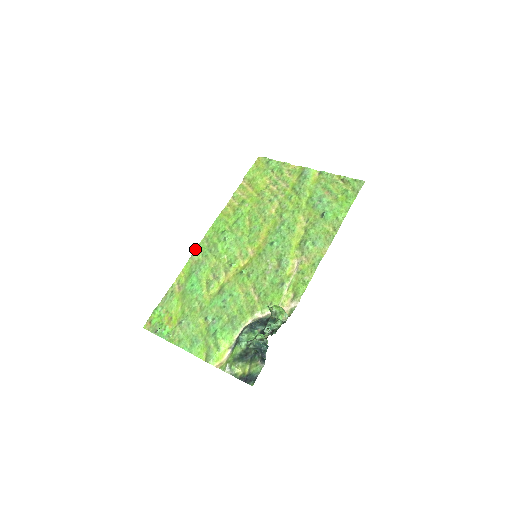
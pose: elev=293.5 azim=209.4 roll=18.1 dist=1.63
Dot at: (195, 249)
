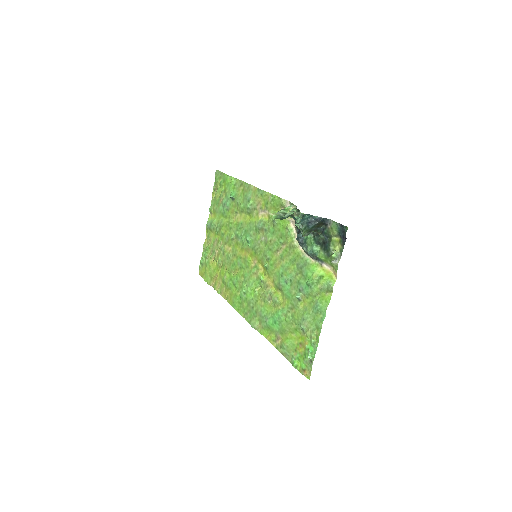
Dot at: (251, 326)
